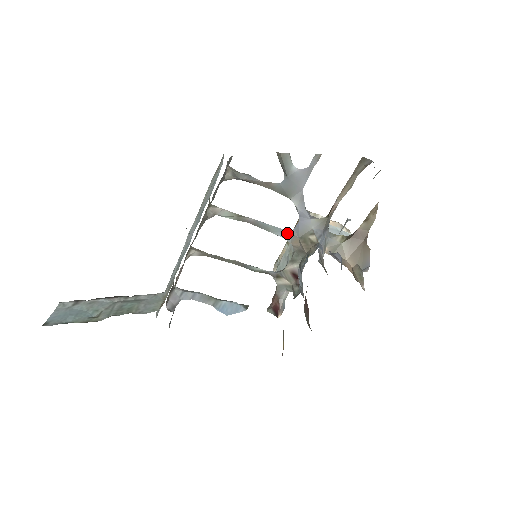
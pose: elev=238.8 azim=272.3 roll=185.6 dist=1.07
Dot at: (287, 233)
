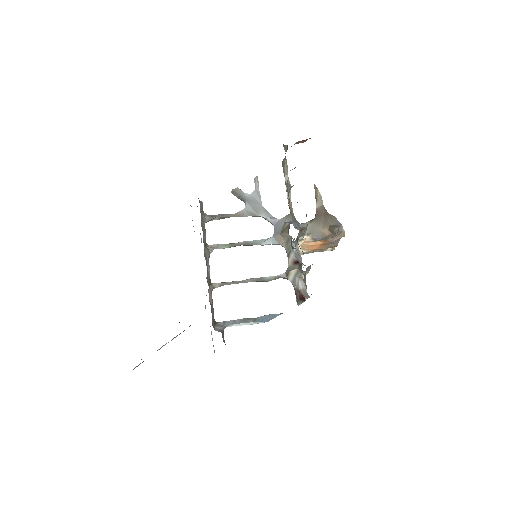
Dot at: (272, 239)
